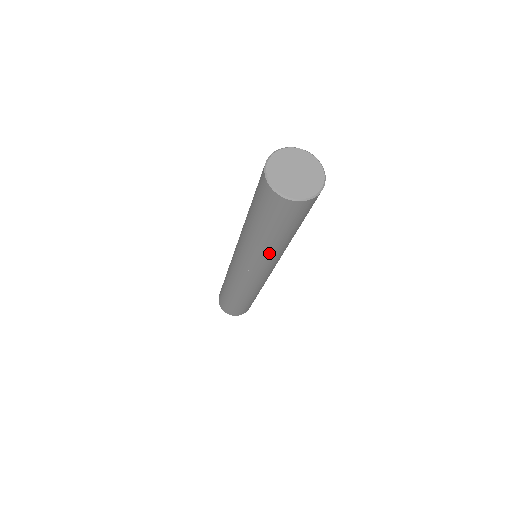
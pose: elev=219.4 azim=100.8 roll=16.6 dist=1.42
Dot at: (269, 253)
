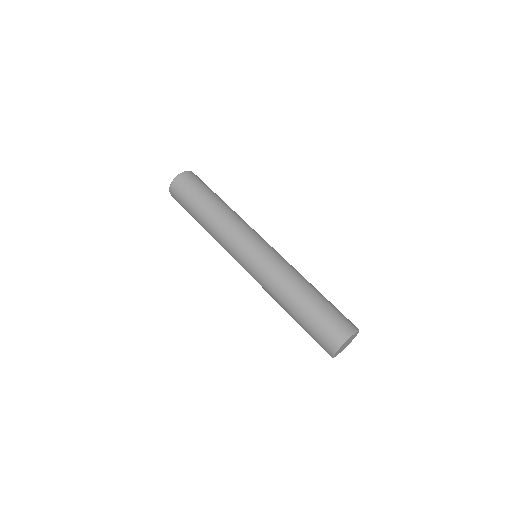
Dot at: occluded
